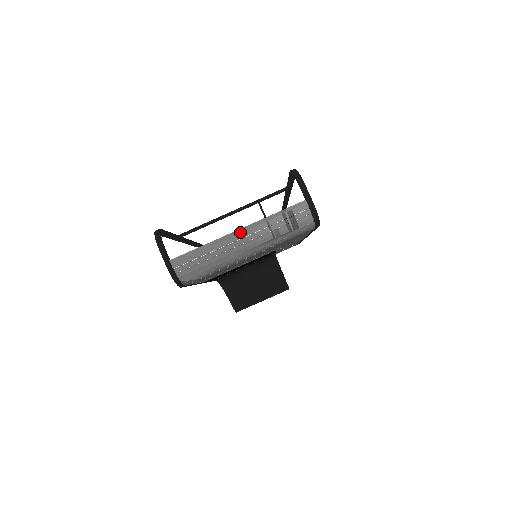
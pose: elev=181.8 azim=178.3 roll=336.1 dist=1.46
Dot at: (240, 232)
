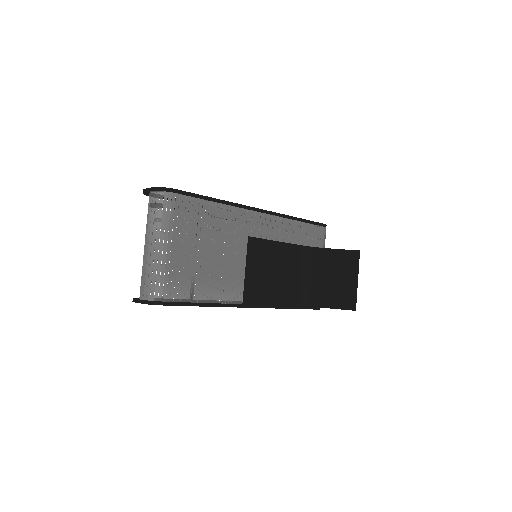
Dot at: (146, 244)
